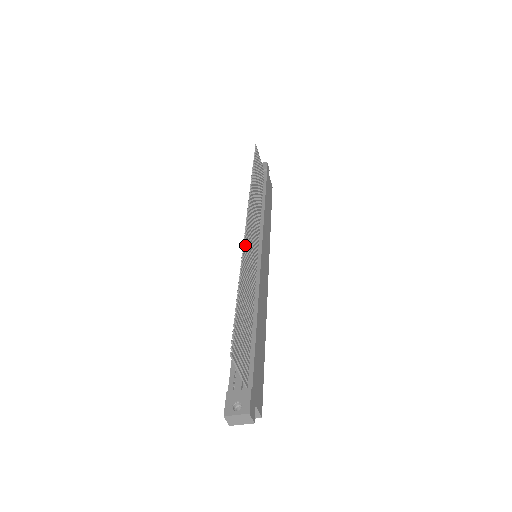
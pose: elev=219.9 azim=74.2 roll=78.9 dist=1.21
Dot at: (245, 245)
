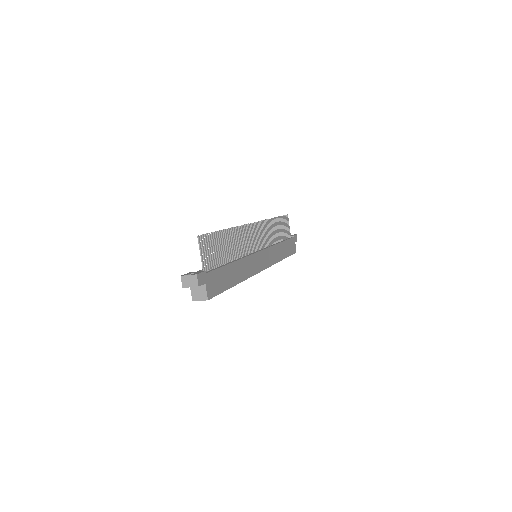
Dot at: (244, 227)
